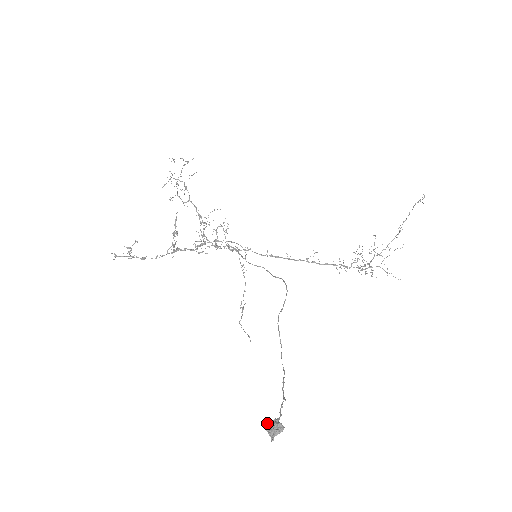
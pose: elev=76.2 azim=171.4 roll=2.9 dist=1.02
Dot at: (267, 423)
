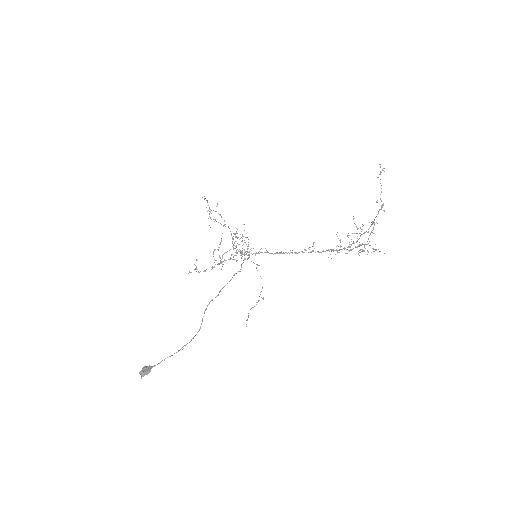
Dot at: (143, 368)
